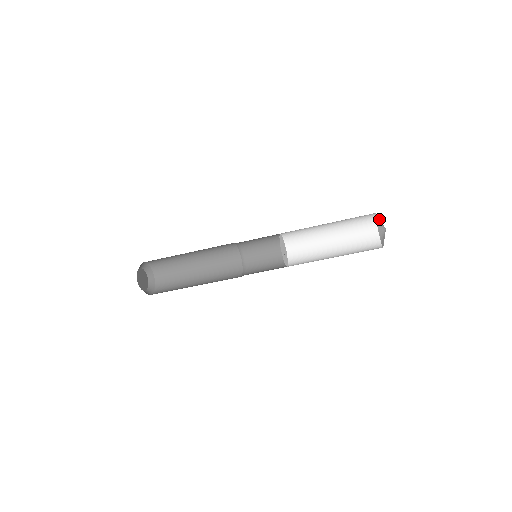
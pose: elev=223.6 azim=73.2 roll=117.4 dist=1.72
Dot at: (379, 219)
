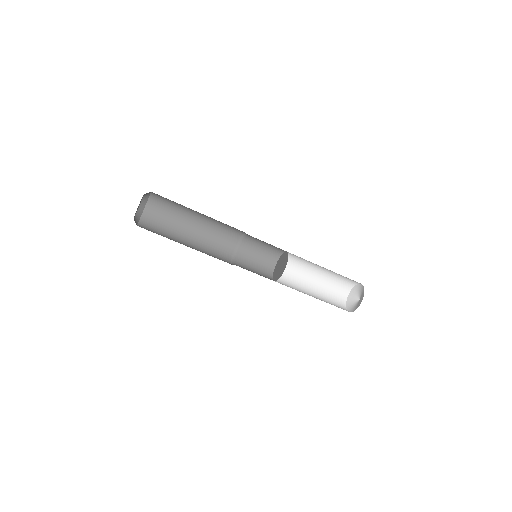
Dot at: (359, 289)
